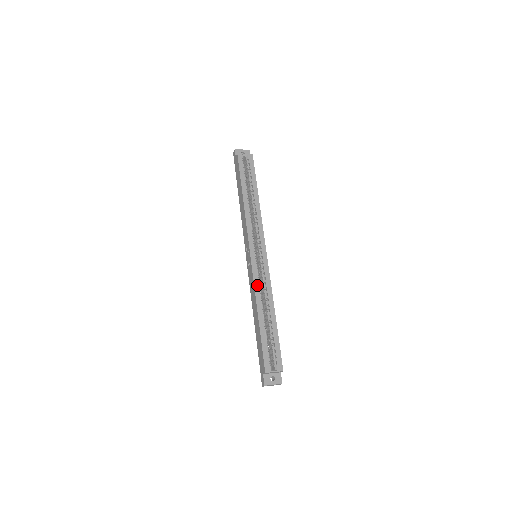
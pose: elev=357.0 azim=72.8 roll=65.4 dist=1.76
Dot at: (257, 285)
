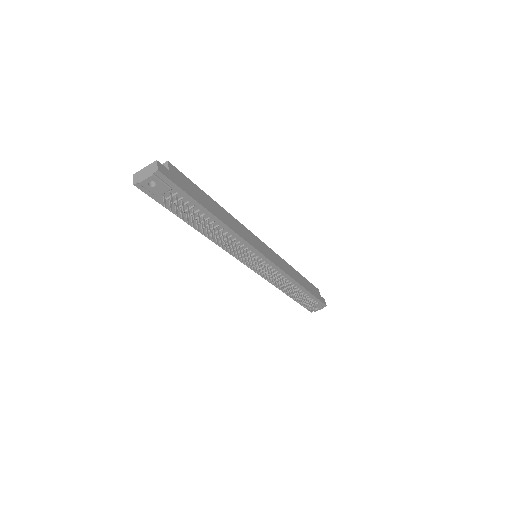
Dot at: occluded
